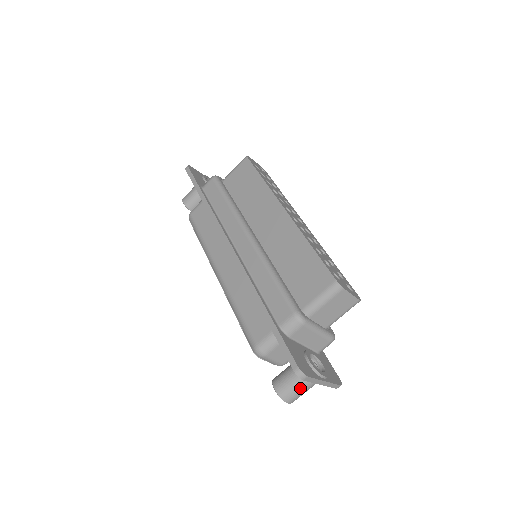
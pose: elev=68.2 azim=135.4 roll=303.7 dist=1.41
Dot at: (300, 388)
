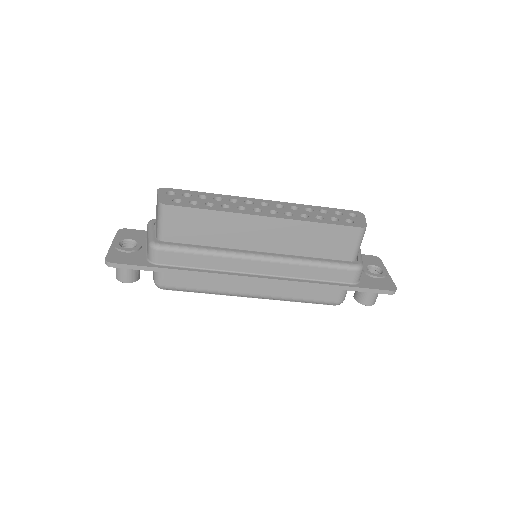
Dot at: occluded
